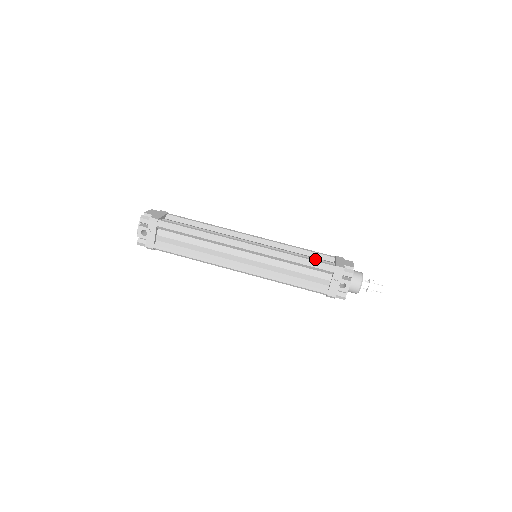
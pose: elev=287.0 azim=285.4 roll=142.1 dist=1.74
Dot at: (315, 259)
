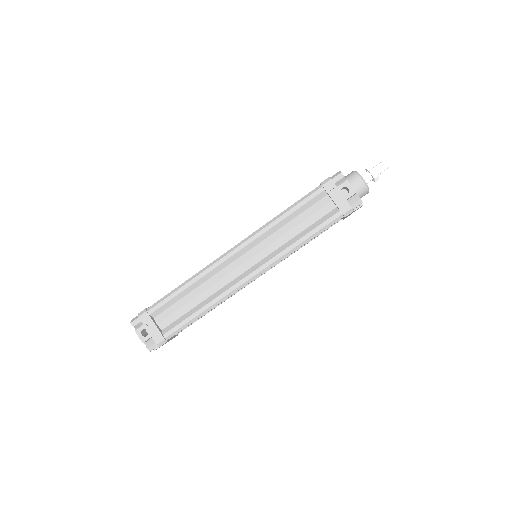
Dot at: occluded
